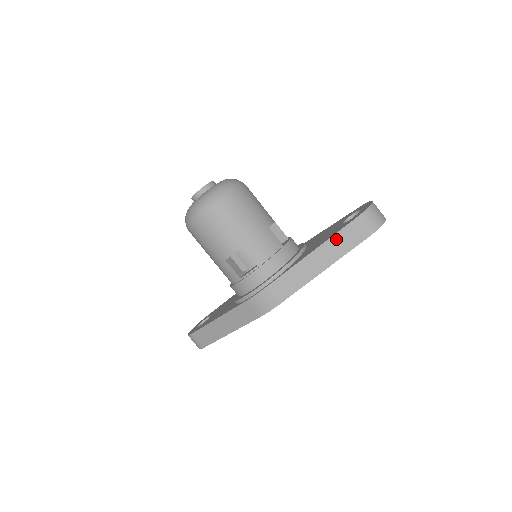
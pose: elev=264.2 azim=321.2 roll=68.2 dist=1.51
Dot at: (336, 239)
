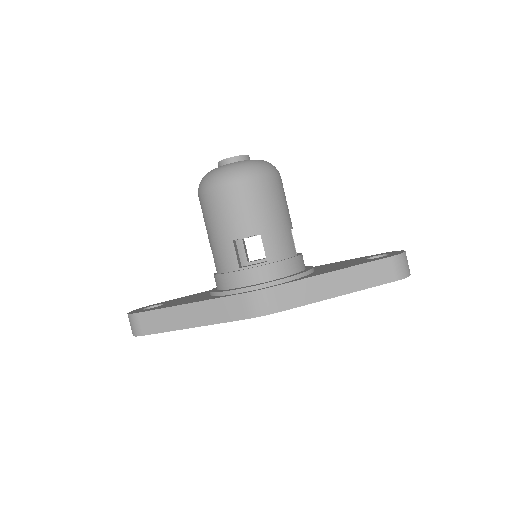
Dot at: (364, 269)
